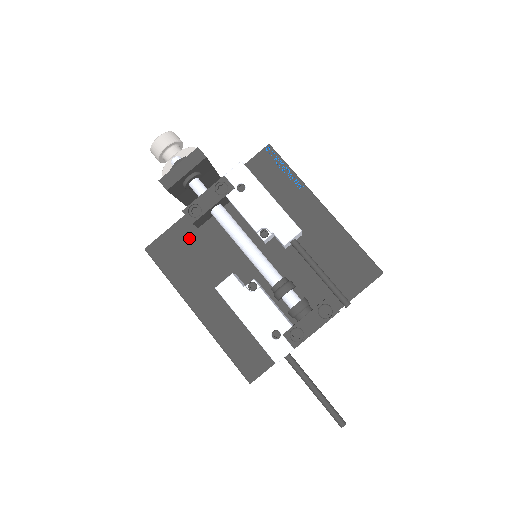
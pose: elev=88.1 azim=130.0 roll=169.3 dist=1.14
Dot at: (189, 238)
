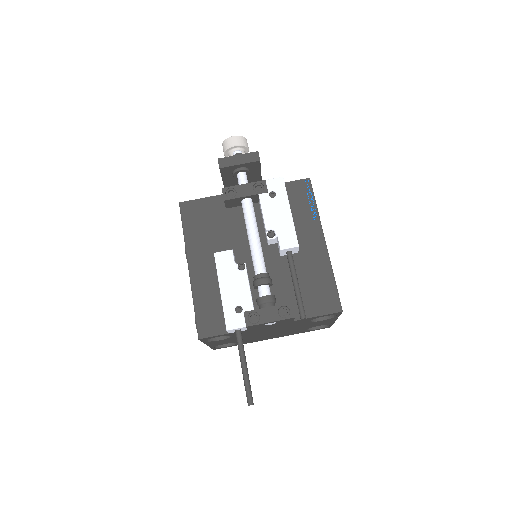
Dot at: (215, 212)
